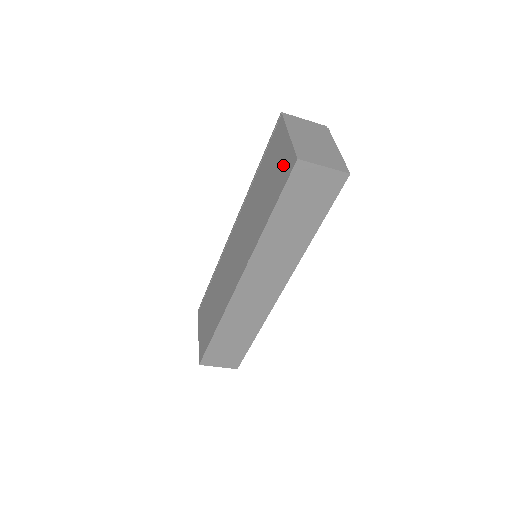
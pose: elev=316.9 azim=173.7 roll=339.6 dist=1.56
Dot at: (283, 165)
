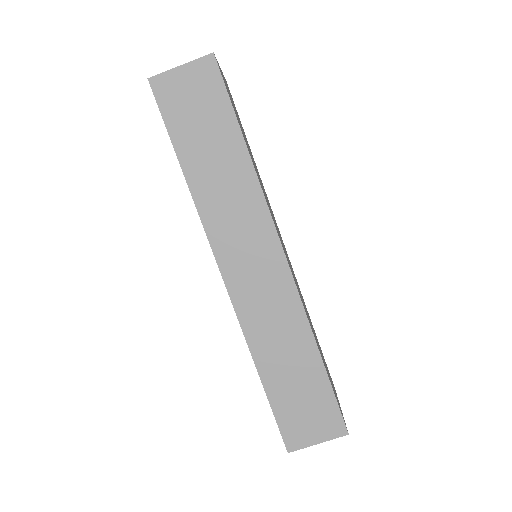
Dot at: occluded
